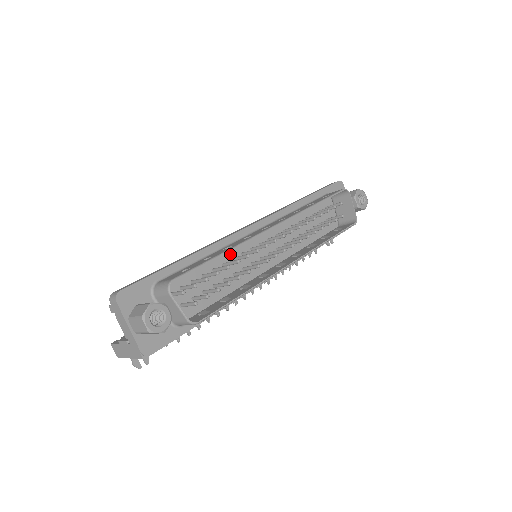
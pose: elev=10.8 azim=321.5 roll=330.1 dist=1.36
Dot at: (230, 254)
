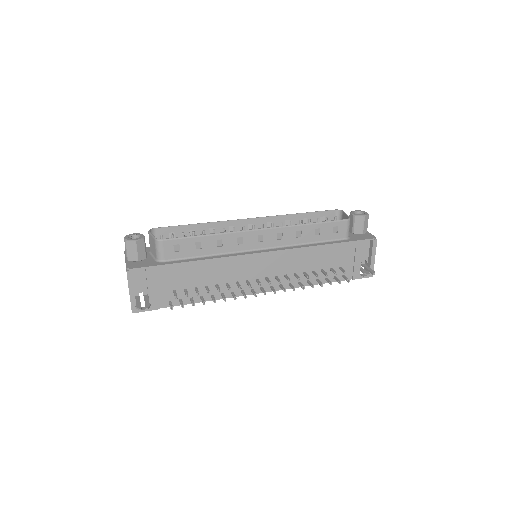
Dot at: occluded
